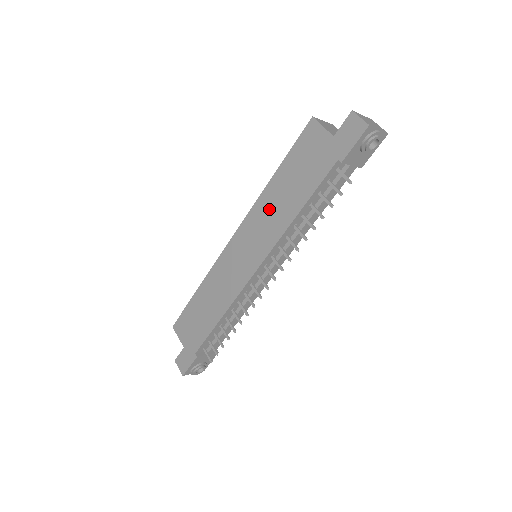
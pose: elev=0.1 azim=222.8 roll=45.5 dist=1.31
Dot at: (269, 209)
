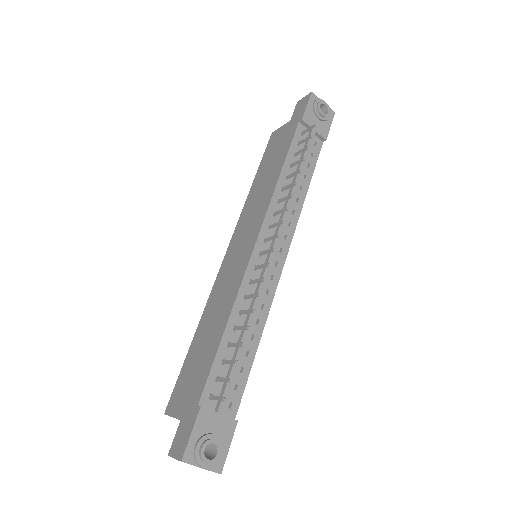
Dot at: (255, 199)
